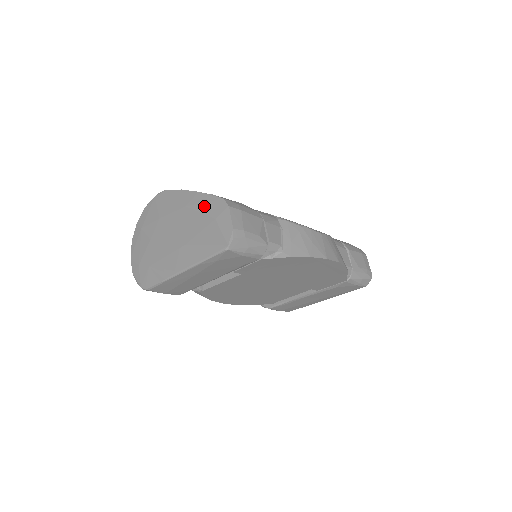
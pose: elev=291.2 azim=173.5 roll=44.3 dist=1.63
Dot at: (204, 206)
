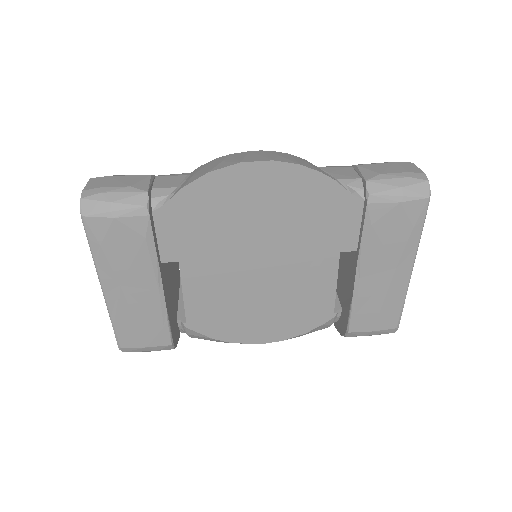
Dot at: occluded
